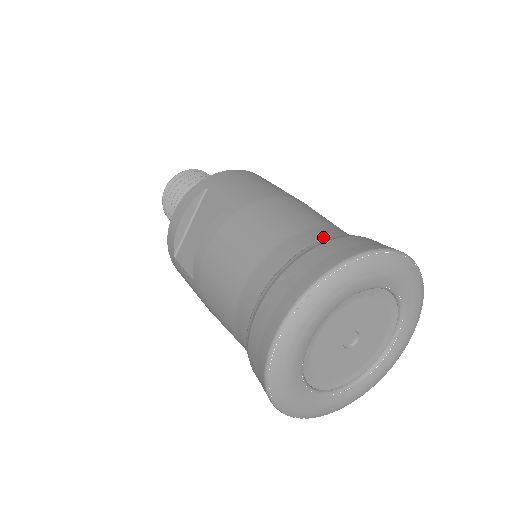
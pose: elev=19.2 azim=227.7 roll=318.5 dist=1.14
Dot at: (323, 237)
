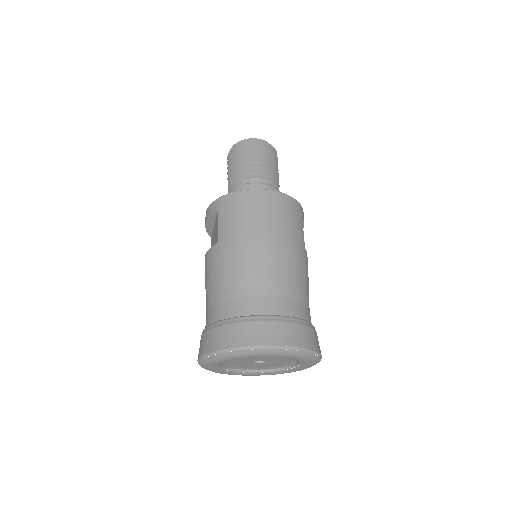
Dot at: (240, 312)
